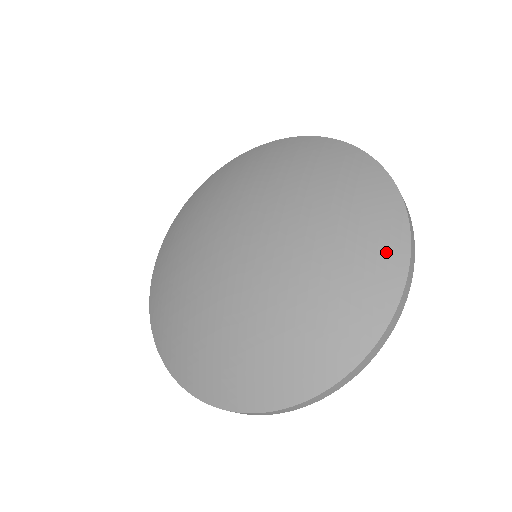
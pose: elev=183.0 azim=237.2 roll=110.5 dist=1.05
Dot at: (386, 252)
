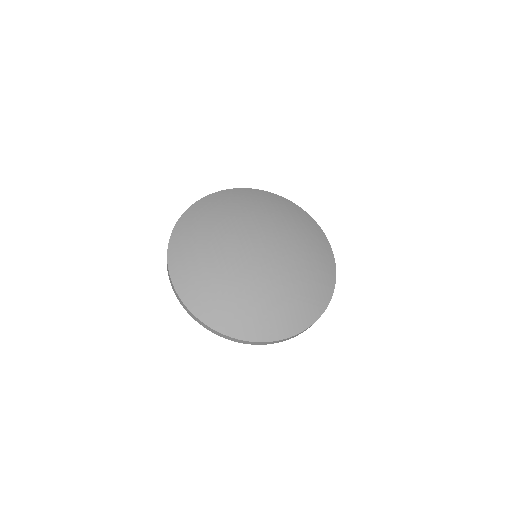
Dot at: (322, 242)
